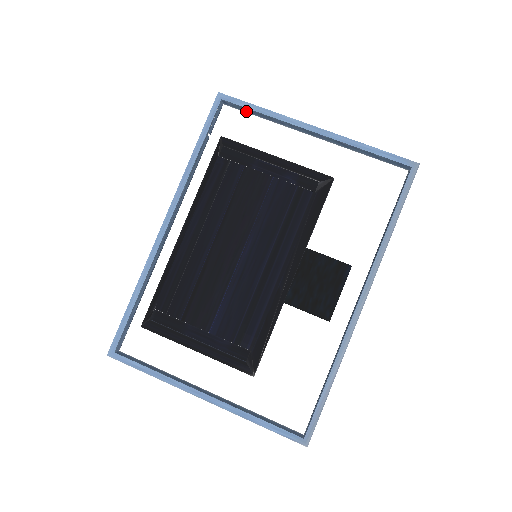
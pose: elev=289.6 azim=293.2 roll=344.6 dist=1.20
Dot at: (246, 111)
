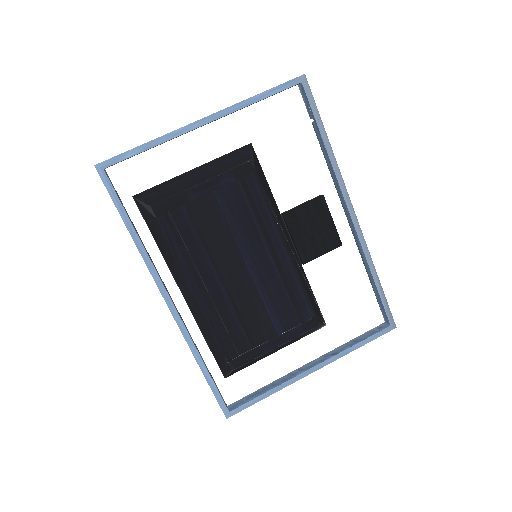
Dot at: occluded
